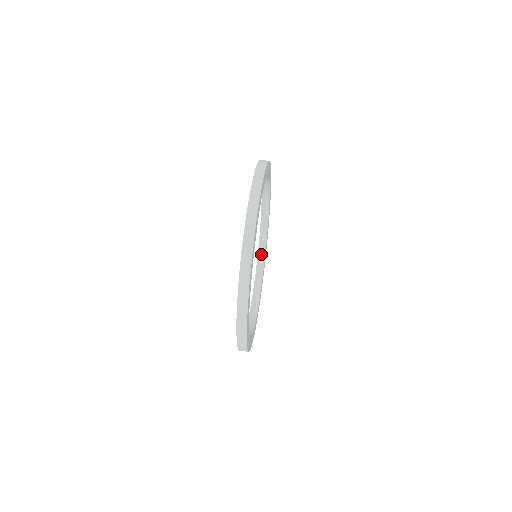
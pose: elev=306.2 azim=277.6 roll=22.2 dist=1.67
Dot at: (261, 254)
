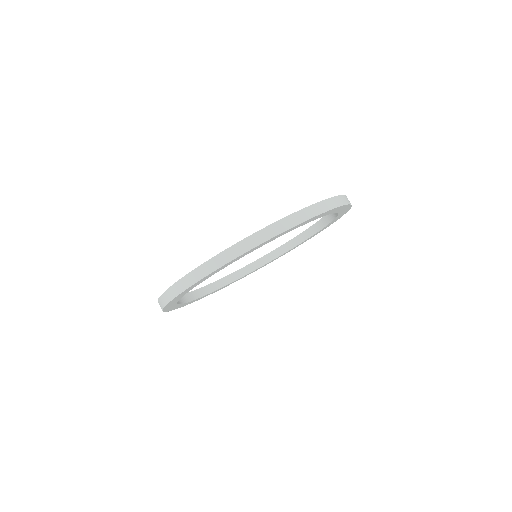
Dot at: (278, 252)
